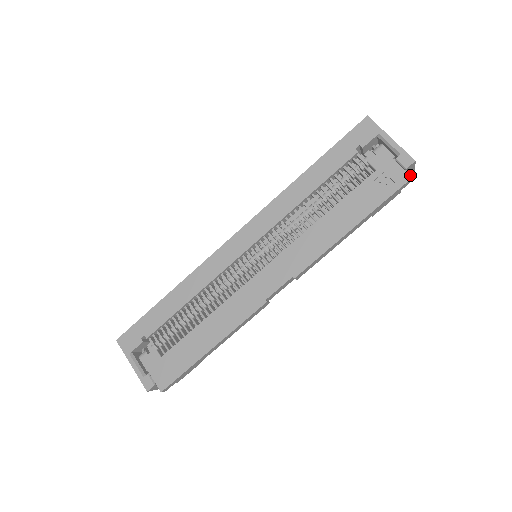
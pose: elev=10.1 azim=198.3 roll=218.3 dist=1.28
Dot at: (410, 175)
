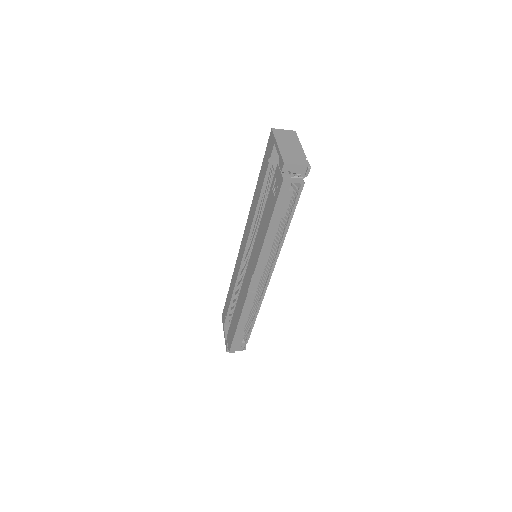
Dot at: (309, 170)
